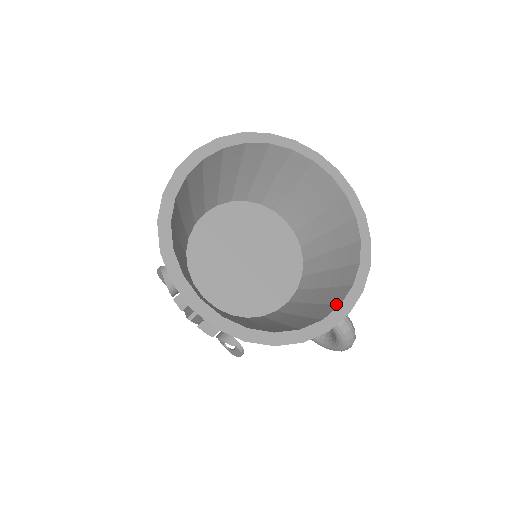
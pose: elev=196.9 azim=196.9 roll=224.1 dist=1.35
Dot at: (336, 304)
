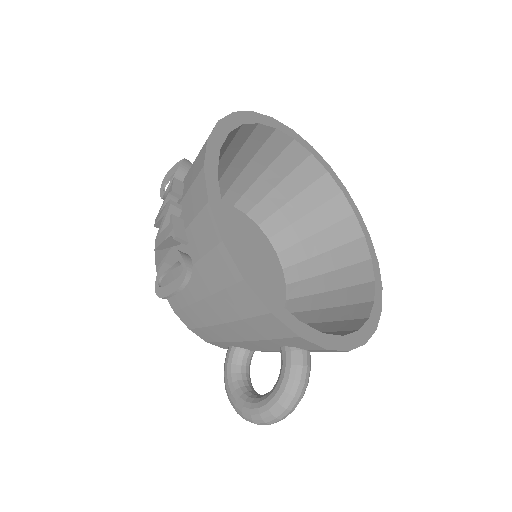
Dot at: occluded
